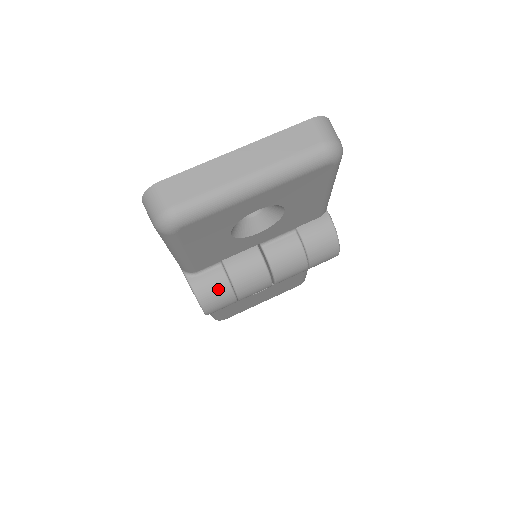
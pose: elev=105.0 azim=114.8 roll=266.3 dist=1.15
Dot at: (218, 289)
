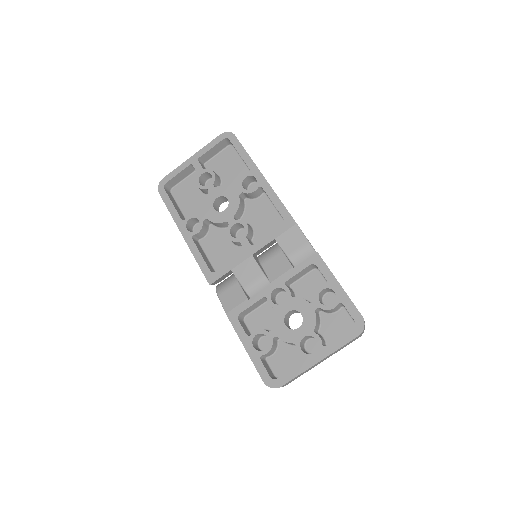
Dot at: occluded
